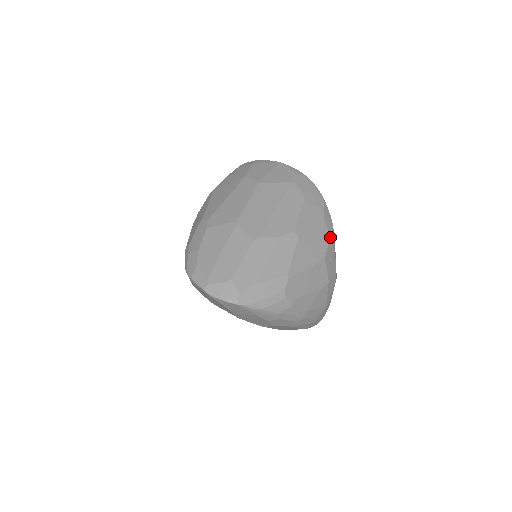
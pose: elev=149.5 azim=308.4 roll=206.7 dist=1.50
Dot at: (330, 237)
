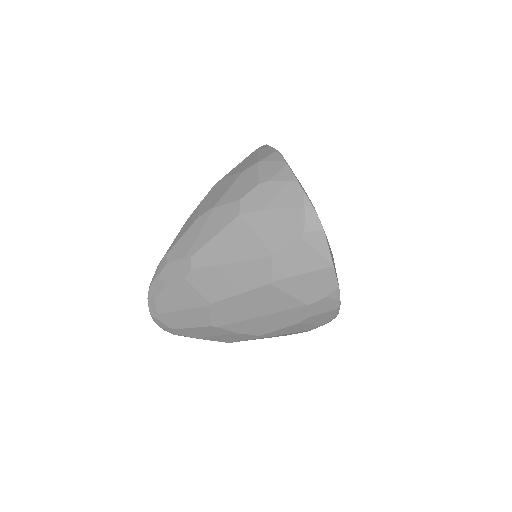
Dot at: (307, 331)
